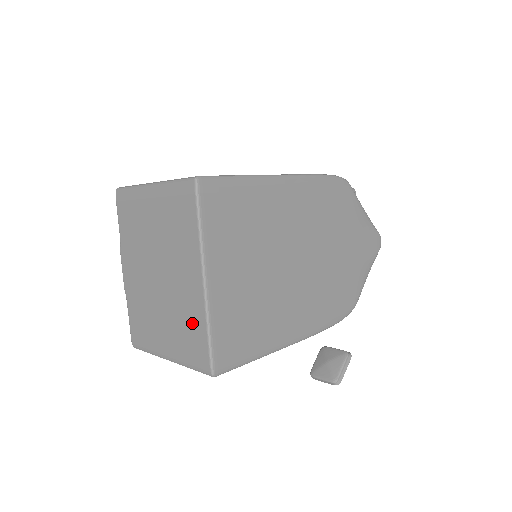
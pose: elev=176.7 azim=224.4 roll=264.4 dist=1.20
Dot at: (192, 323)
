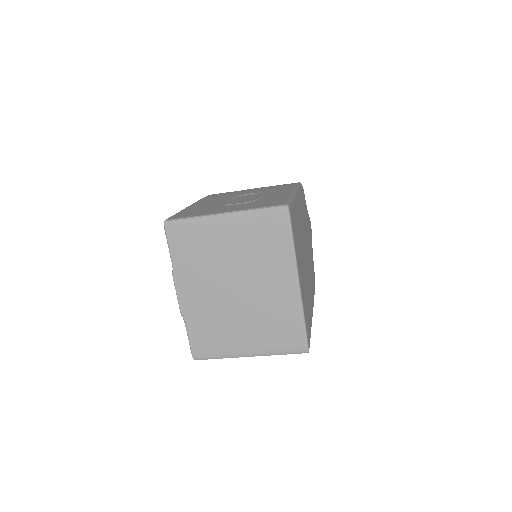
Dot at: (284, 319)
